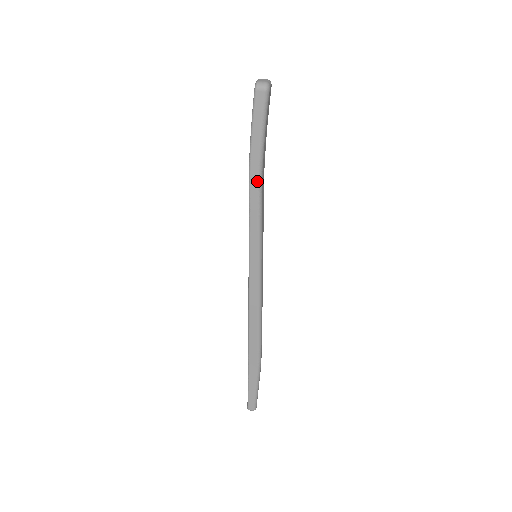
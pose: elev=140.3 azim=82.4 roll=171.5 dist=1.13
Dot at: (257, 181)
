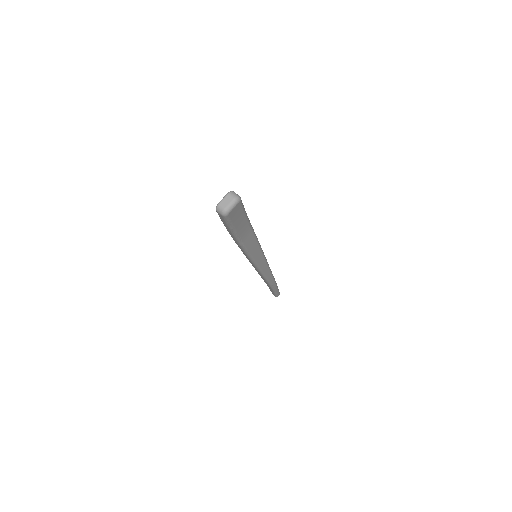
Dot at: (236, 241)
